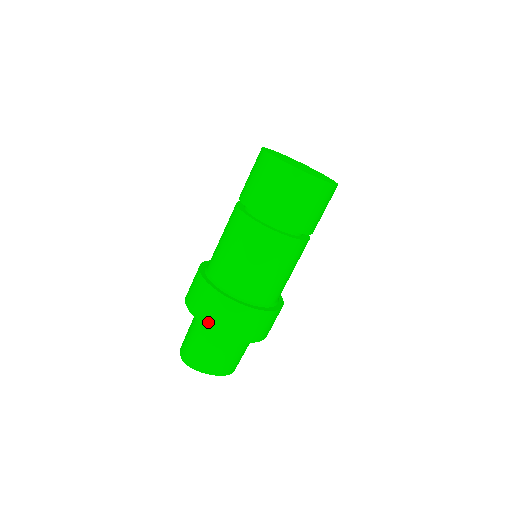
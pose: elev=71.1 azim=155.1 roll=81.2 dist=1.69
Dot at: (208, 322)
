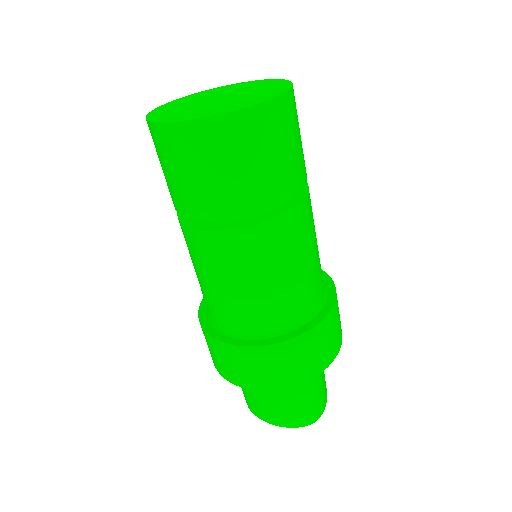
Dot at: occluded
